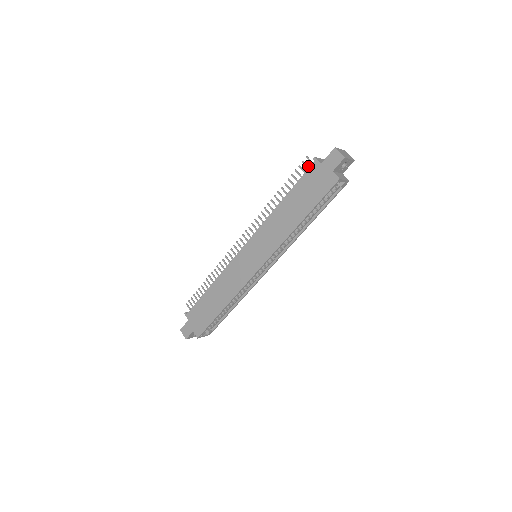
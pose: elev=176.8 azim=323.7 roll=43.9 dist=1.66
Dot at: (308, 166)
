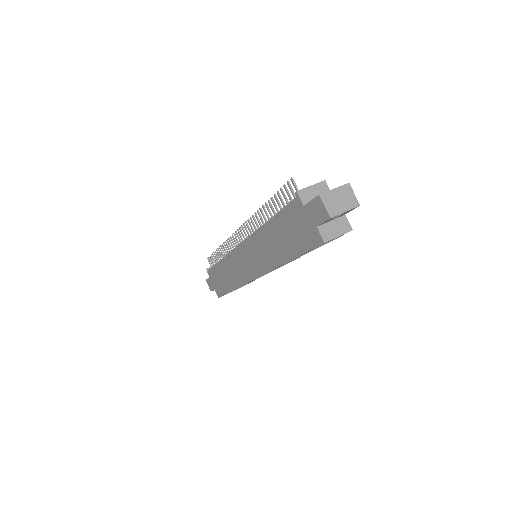
Dot at: (293, 194)
